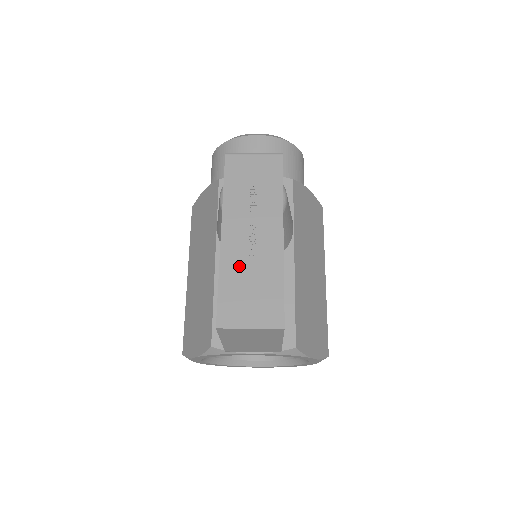
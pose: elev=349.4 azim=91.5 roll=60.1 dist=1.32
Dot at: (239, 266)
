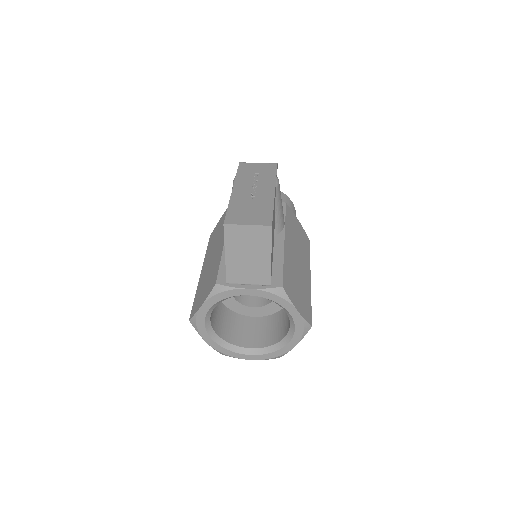
Dot at: (243, 201)
